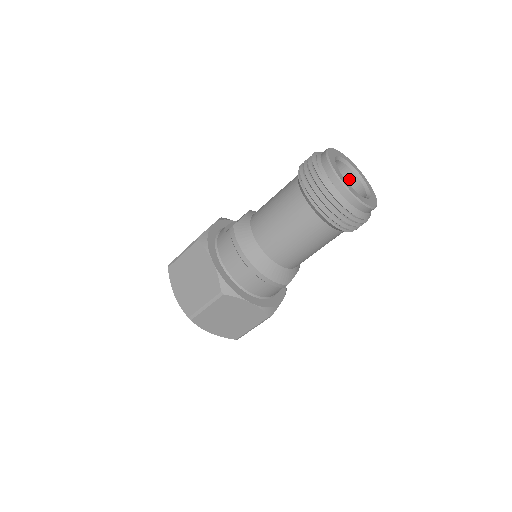
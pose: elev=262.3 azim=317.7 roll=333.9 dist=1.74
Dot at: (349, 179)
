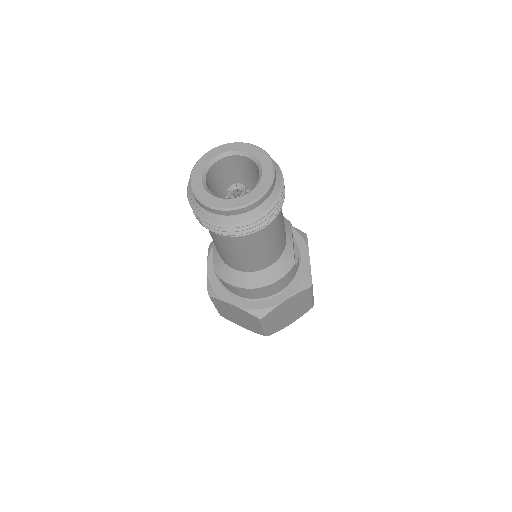
Dot at: (235, 162)
